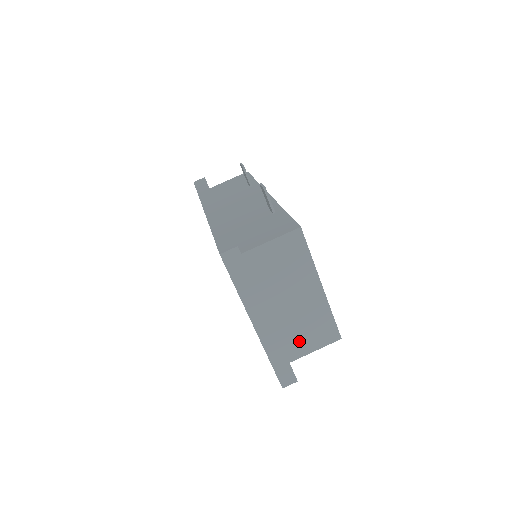
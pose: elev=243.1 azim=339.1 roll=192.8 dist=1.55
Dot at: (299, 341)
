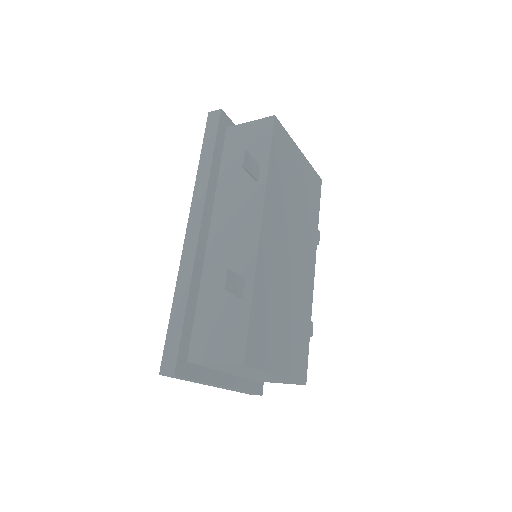
Dot at: (264, 380)
